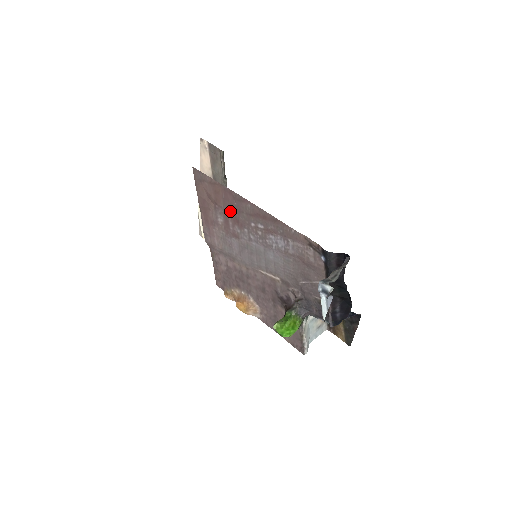
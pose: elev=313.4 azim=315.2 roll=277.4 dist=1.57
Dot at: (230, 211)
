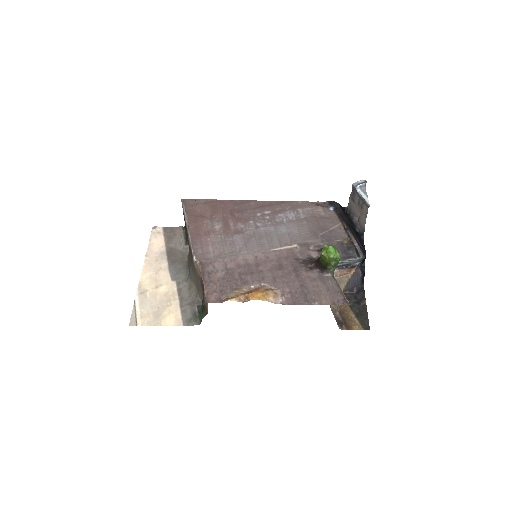
Dot at: (231, 215)
